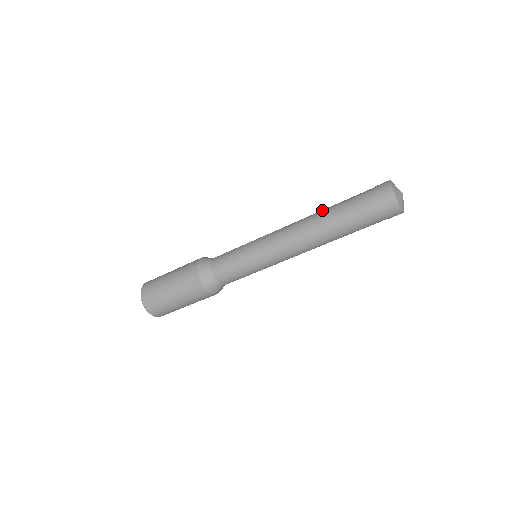
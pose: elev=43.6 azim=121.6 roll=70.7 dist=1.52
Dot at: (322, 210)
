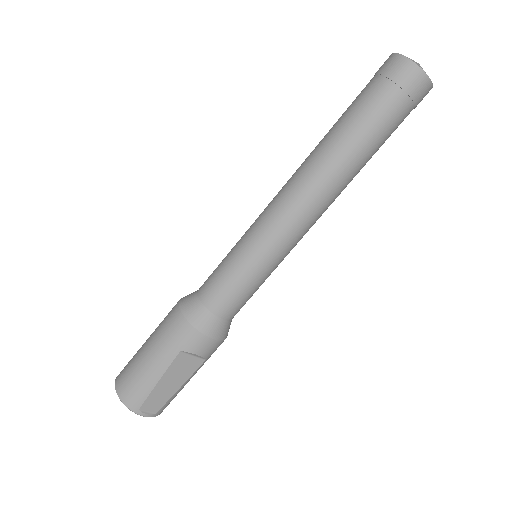
Dot at: occluded
